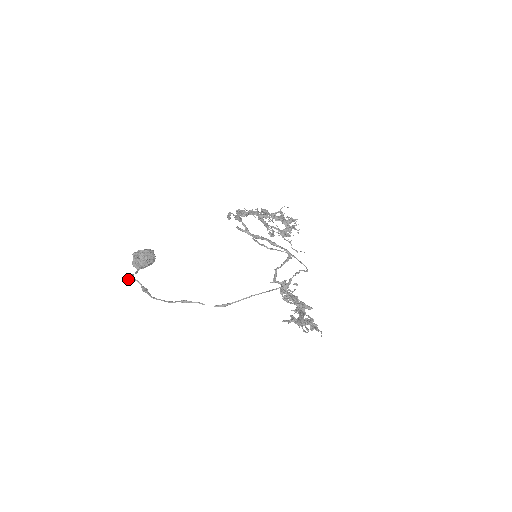
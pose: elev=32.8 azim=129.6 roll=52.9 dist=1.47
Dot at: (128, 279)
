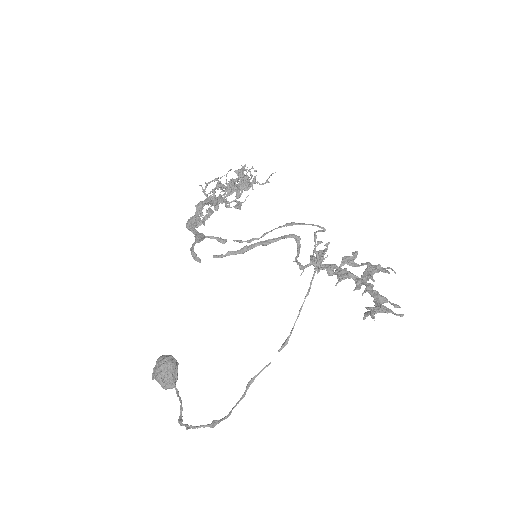
Dot at: occluded
